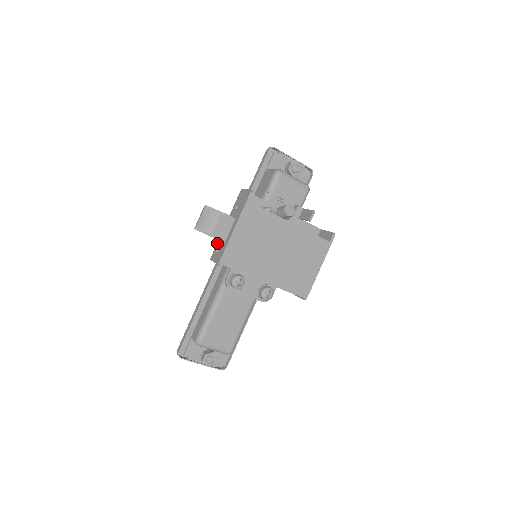
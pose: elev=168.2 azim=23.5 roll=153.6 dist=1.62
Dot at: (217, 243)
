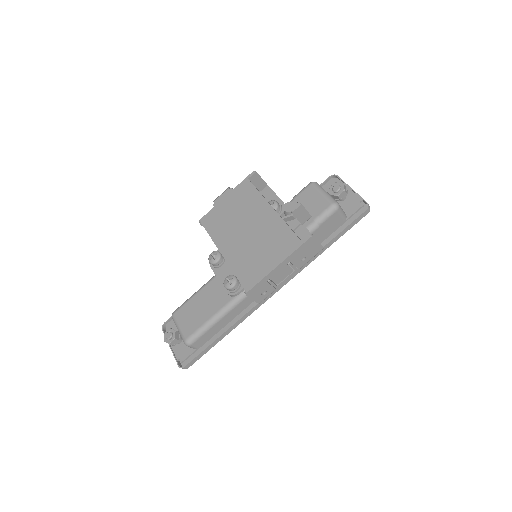
Dot at: occluded
